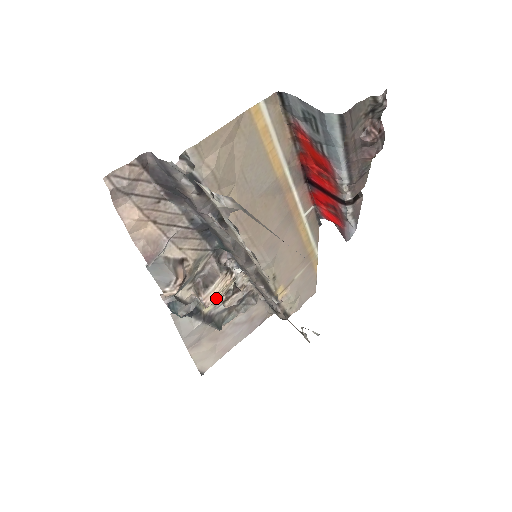
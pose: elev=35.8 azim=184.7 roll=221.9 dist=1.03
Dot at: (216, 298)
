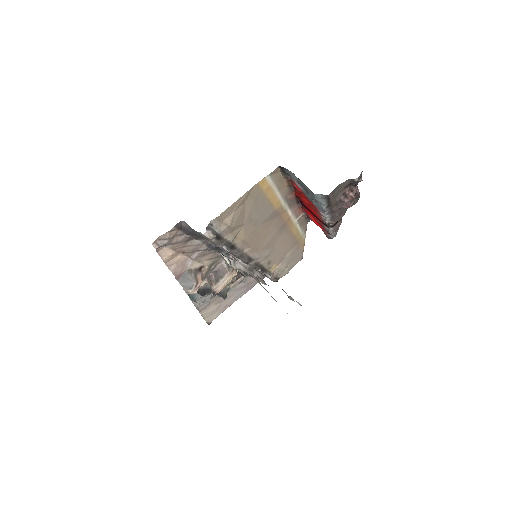
Dot at: (224, 287)
